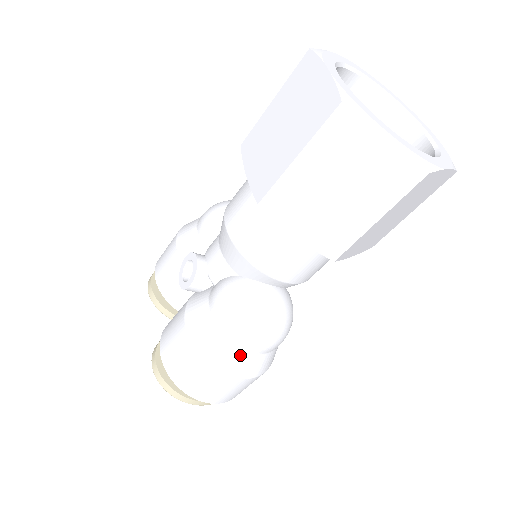
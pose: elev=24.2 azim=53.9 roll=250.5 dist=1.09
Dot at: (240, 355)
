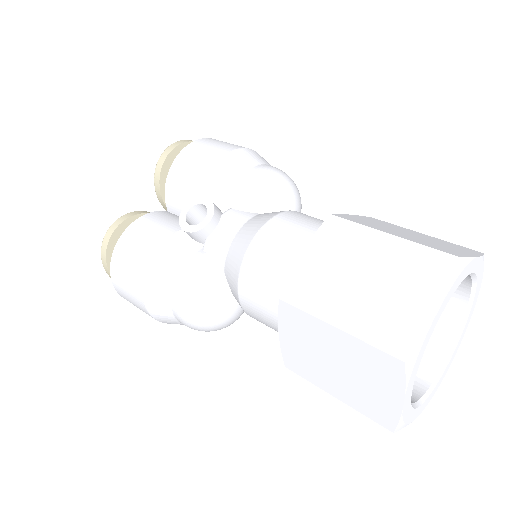
Dot at: (169, 316)
